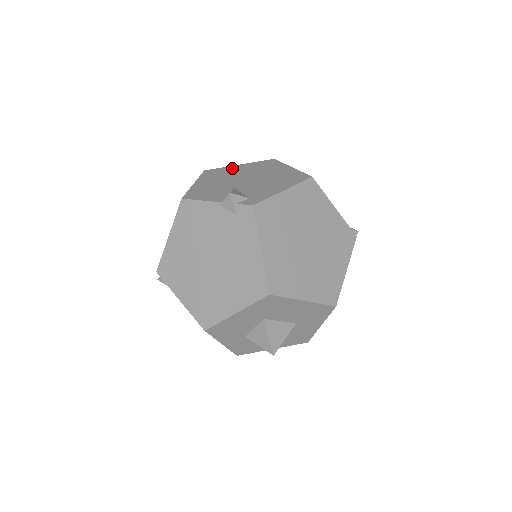
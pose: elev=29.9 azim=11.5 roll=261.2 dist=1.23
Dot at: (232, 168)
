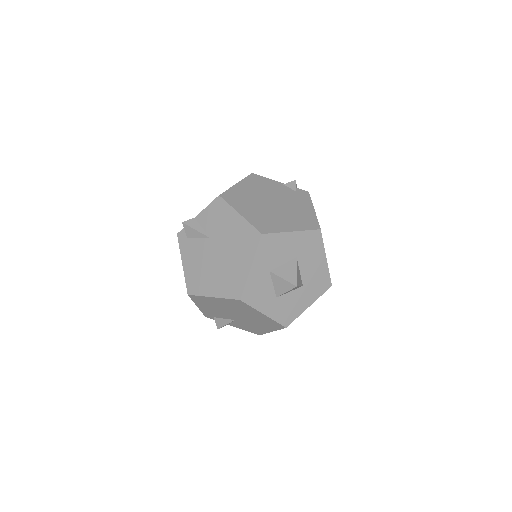
Dot at: occluded
